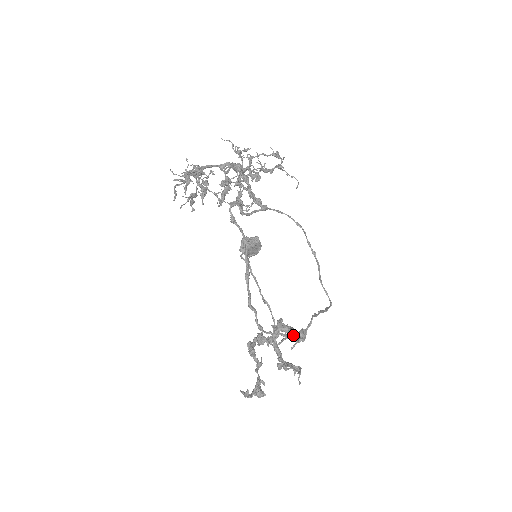
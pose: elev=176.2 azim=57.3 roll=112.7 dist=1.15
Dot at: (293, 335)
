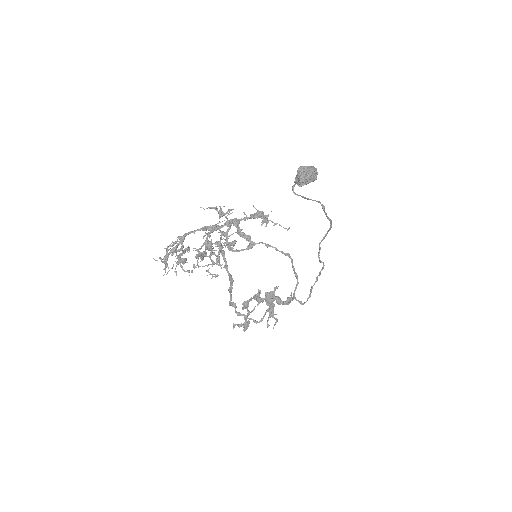
Dot at: occluded
